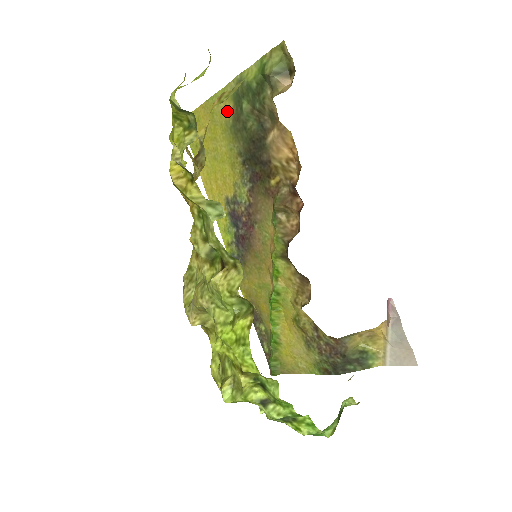
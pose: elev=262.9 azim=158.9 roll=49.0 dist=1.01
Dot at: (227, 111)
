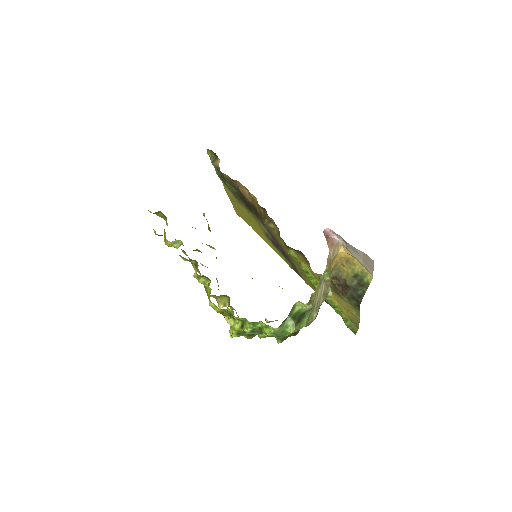
Dot at: (231, 193)
